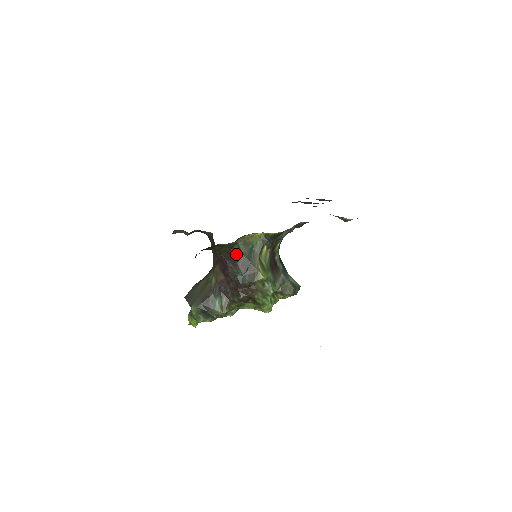
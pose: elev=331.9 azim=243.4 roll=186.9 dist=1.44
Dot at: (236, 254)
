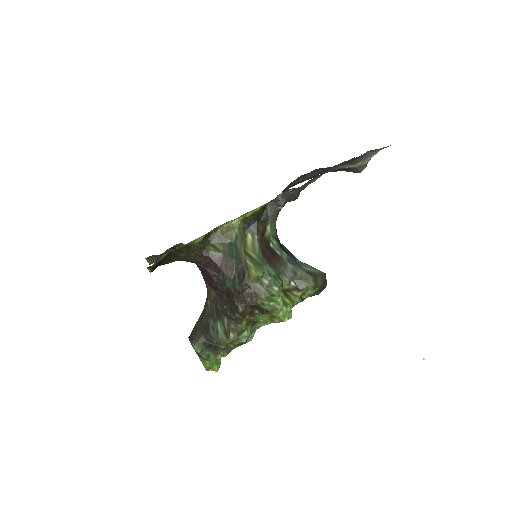
Dot at: (213, 256)
